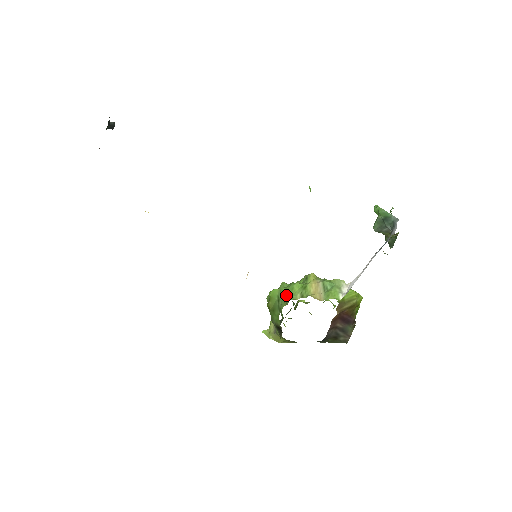
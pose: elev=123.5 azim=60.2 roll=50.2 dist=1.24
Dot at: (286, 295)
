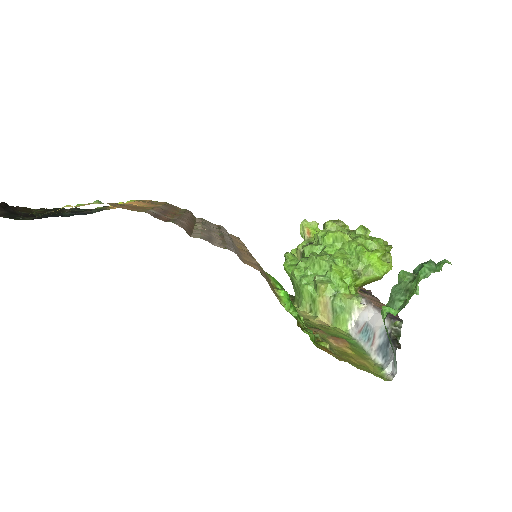
Dot at: (297, 292)
